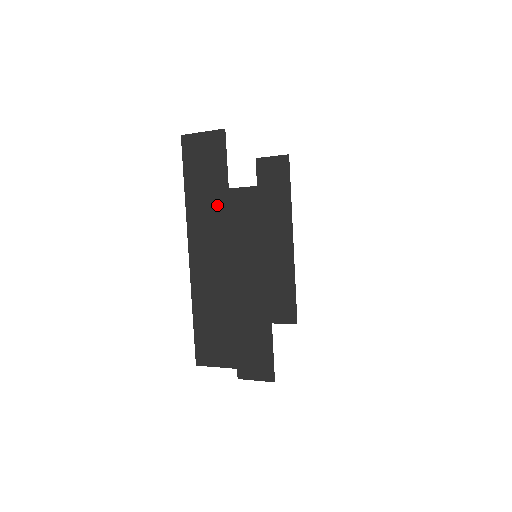
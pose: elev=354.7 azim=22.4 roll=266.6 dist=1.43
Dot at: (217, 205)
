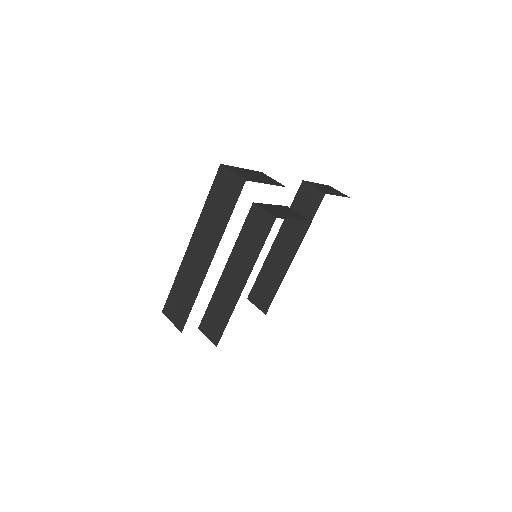
Dot at: (218, 226)
